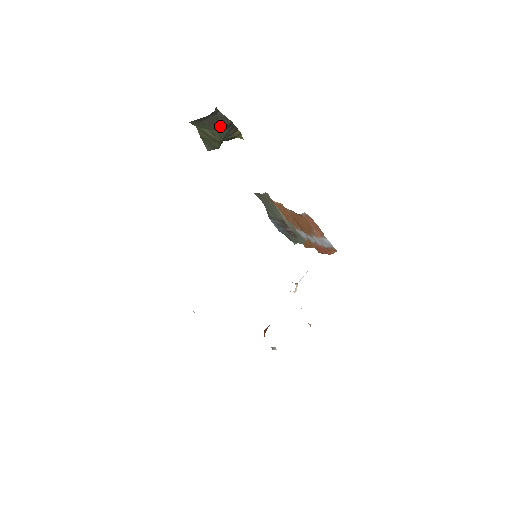
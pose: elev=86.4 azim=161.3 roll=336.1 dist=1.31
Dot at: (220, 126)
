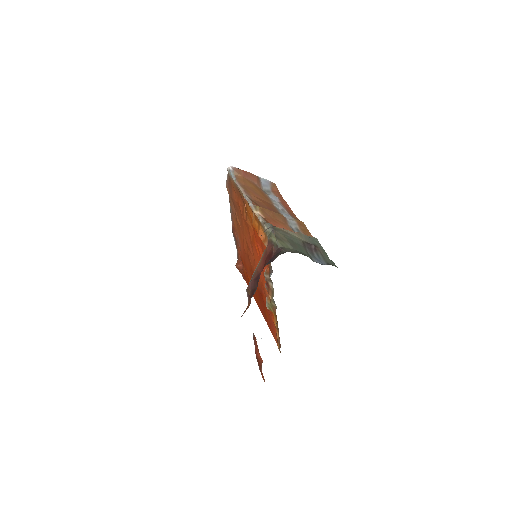
Dot at: occluded
